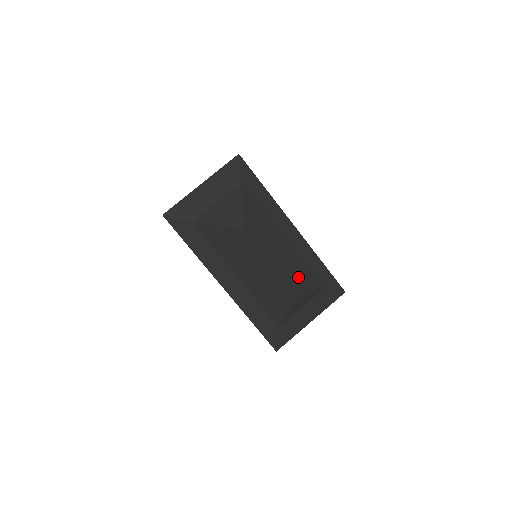
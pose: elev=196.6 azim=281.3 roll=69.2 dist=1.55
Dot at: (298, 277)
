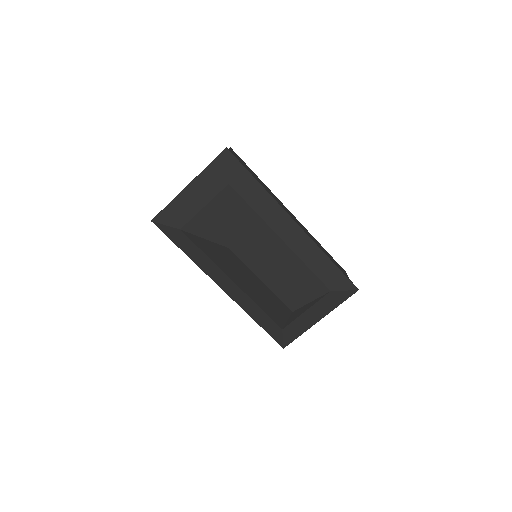
Dot at: (296, 287)
